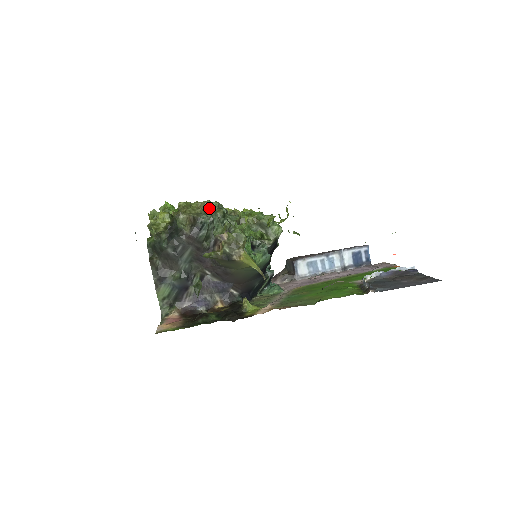
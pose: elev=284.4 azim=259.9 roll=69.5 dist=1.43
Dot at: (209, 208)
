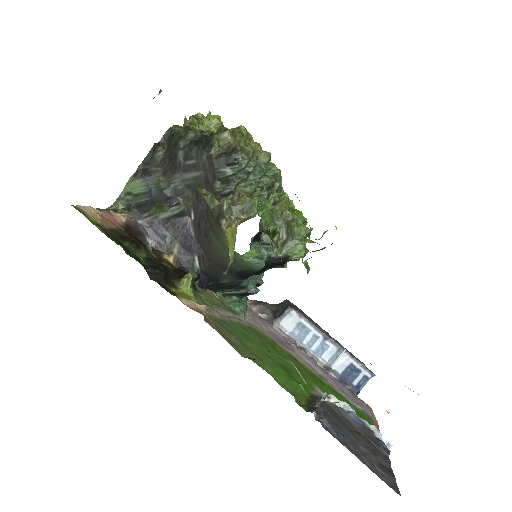
Dot at: (262, 160)
